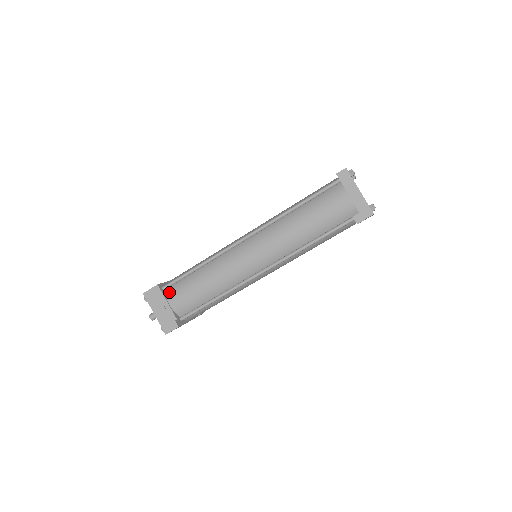
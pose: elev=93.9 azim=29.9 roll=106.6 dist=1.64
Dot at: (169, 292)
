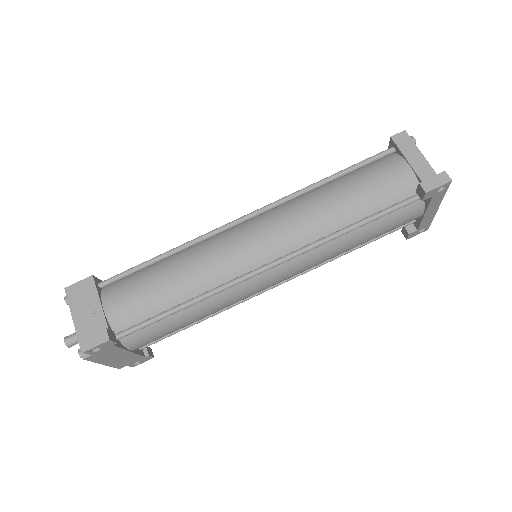
Dot at: (108, 290)
